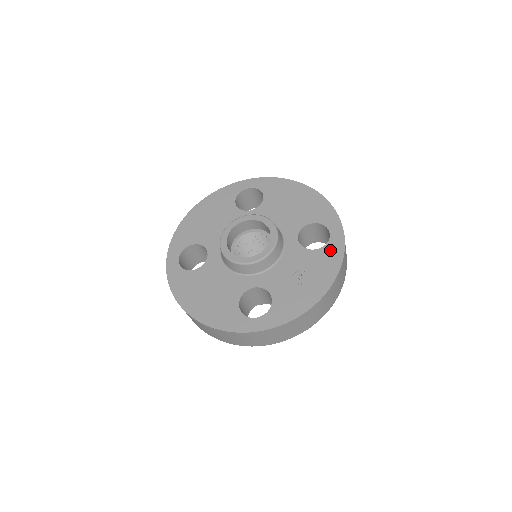
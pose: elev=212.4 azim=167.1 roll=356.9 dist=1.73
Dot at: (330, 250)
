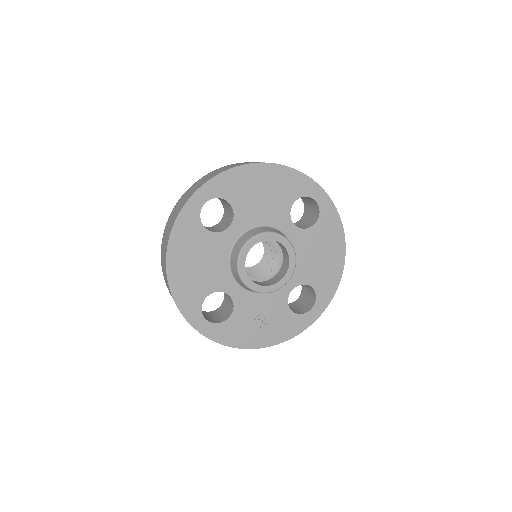
Dot at: (298, 321)
